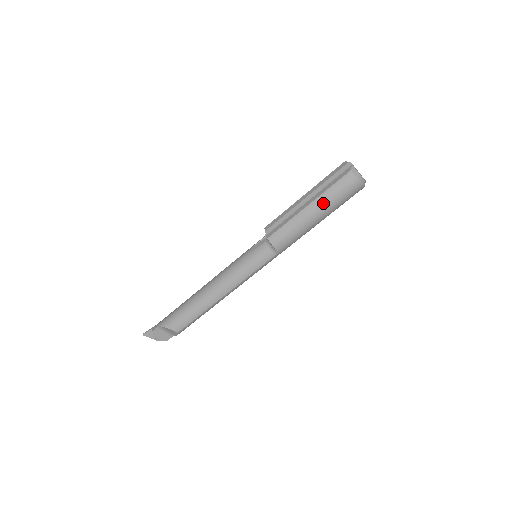
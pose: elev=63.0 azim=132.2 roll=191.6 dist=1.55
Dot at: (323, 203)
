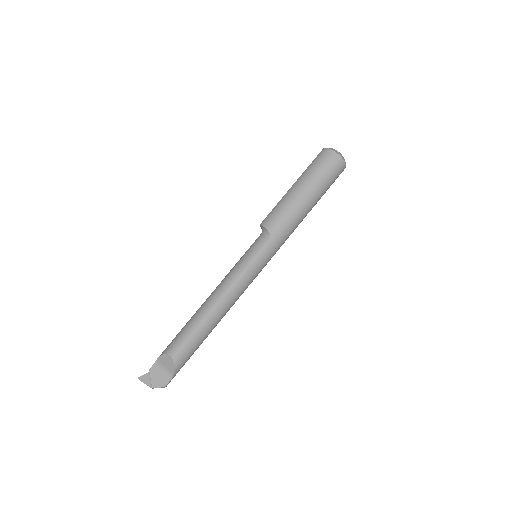
Dot at: (305, 177)
